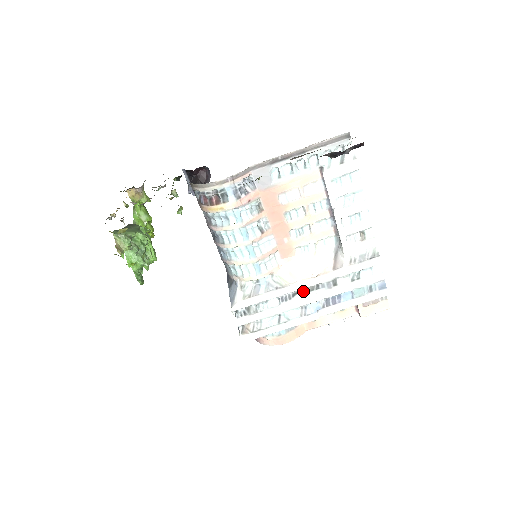
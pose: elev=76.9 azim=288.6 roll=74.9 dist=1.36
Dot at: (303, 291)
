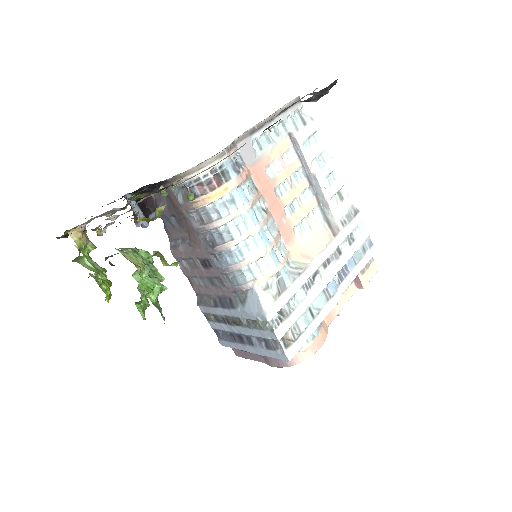
Dot at: (319, 270)
